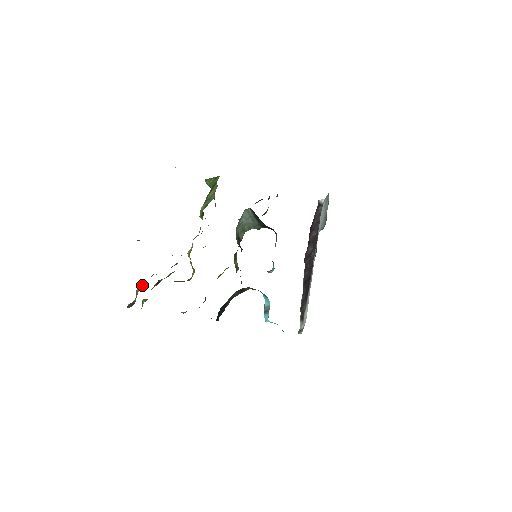
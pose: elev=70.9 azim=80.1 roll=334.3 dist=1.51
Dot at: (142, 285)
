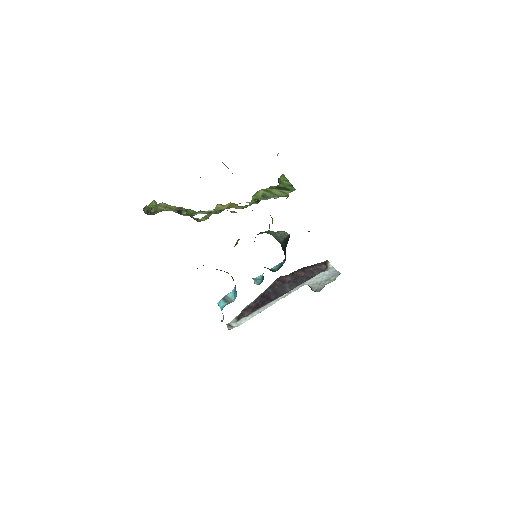
Dot at: (169, 206)
